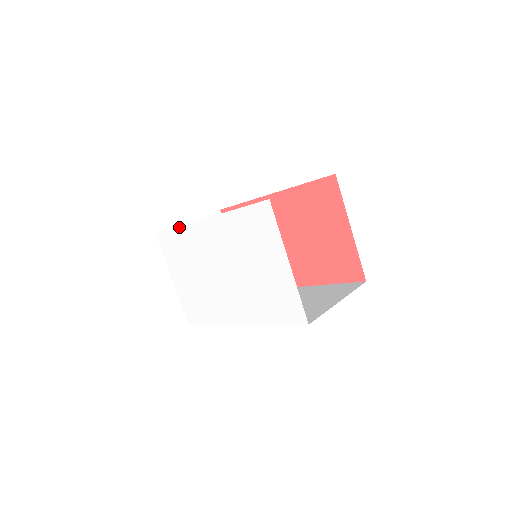
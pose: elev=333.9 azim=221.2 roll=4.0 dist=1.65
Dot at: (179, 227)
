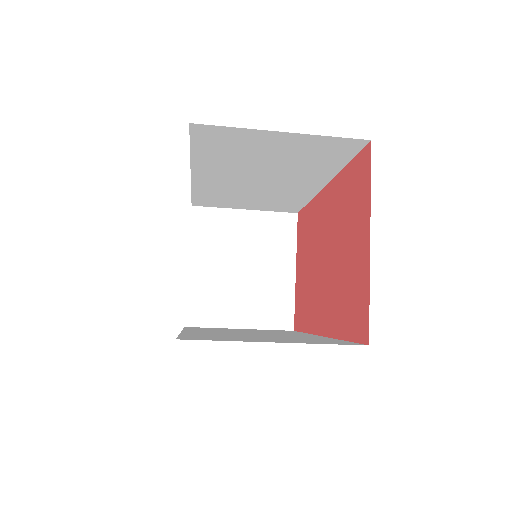
Dot at: (191, 193)
